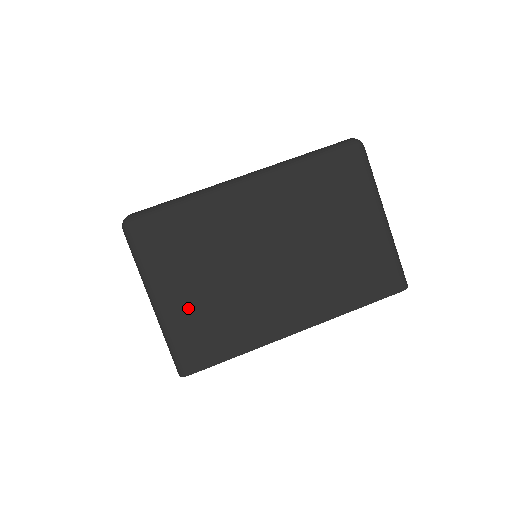
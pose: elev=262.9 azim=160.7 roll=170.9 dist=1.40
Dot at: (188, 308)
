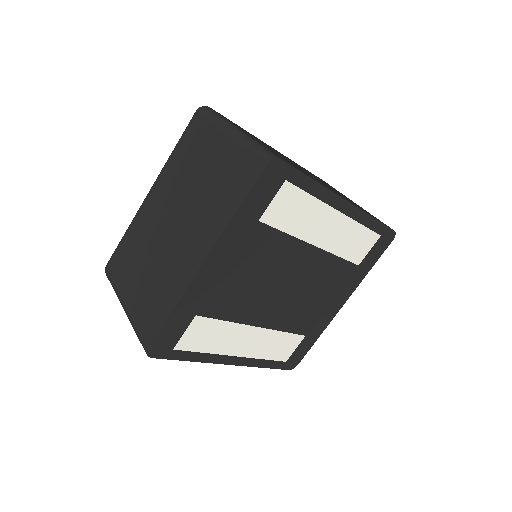
Dot at: (137, 298)
